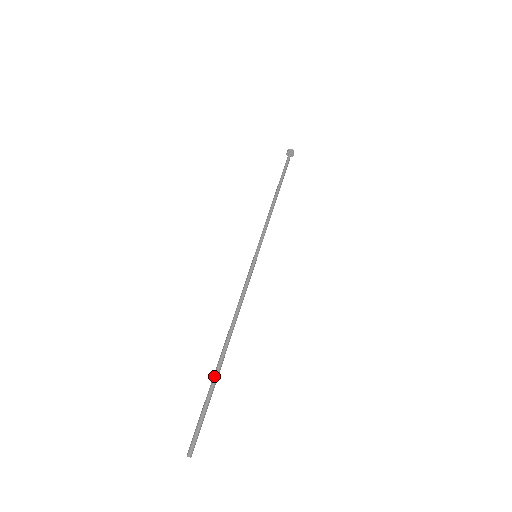
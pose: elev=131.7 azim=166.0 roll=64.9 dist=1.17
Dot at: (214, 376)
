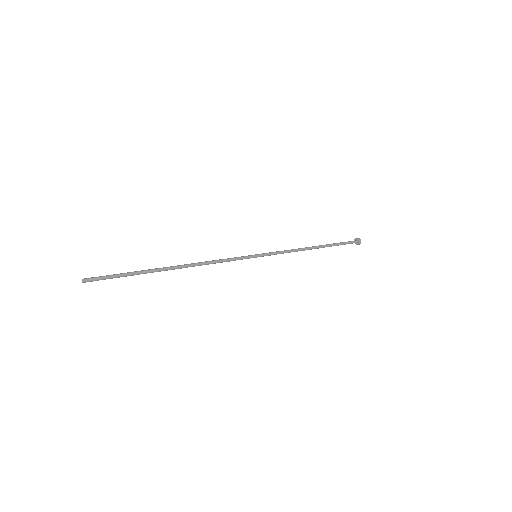
Dot at: (147, 270)
